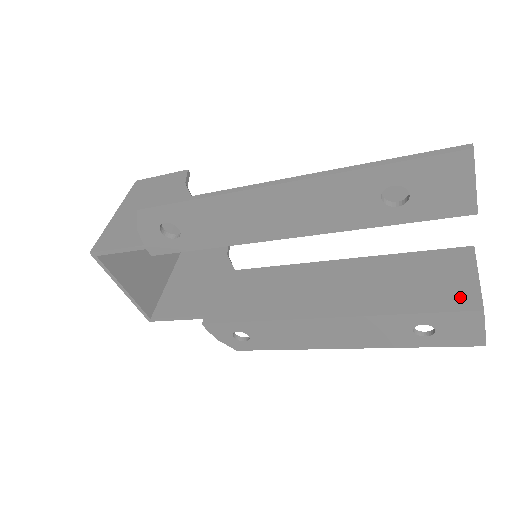
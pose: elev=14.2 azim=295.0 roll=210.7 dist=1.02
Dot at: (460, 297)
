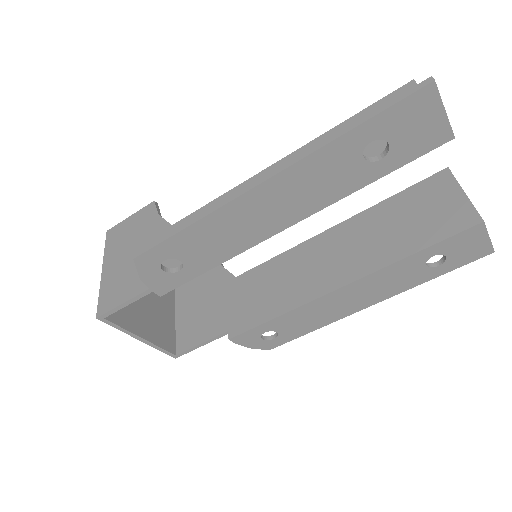
Dot at: (457, 218)
